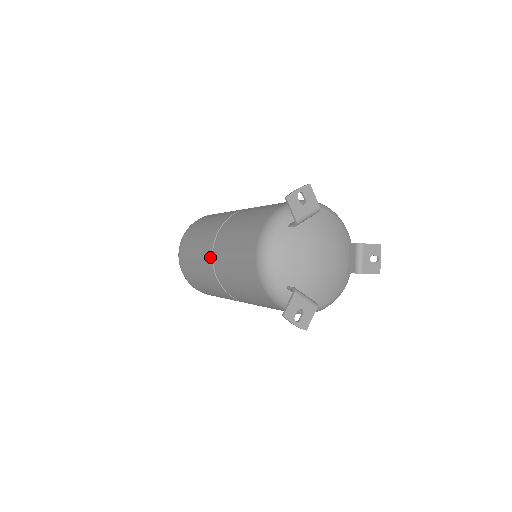
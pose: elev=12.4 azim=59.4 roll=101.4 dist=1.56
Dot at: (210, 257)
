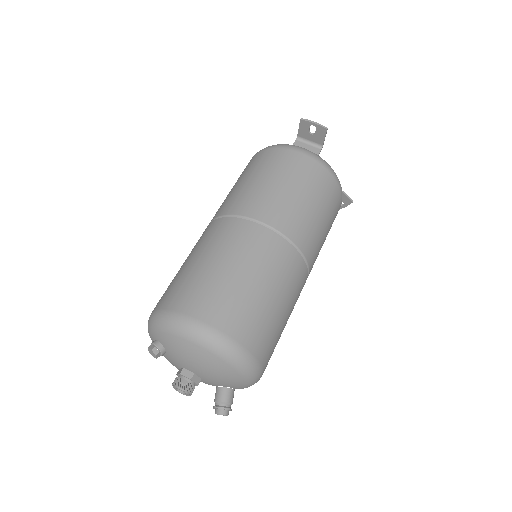
Dot at: (211, 223)
